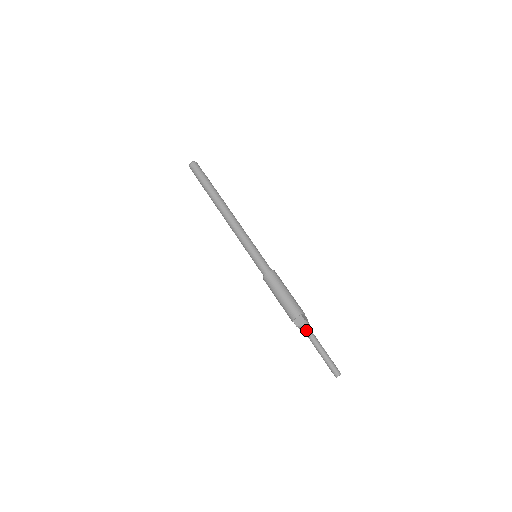
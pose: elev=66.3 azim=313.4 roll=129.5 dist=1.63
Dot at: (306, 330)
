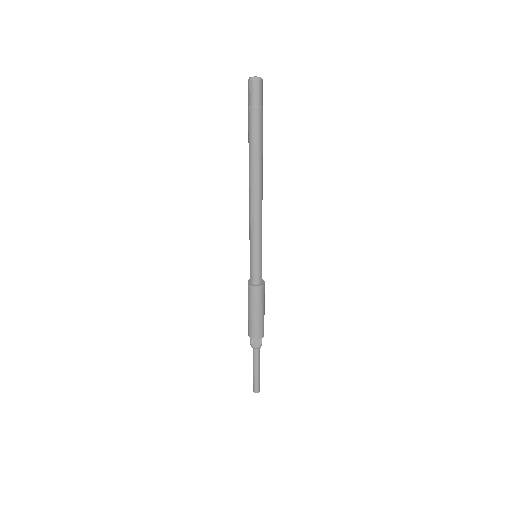
Dot at: (257, 350)
